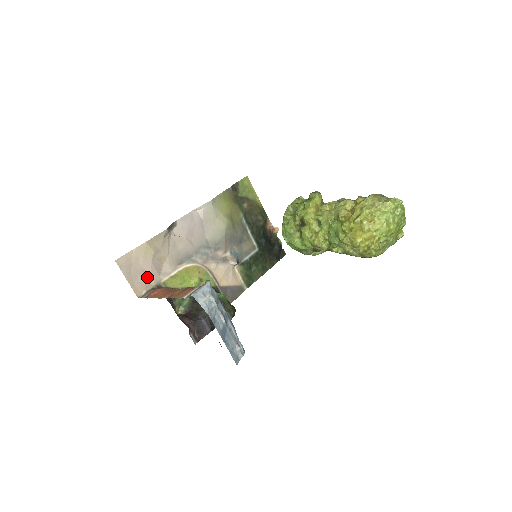
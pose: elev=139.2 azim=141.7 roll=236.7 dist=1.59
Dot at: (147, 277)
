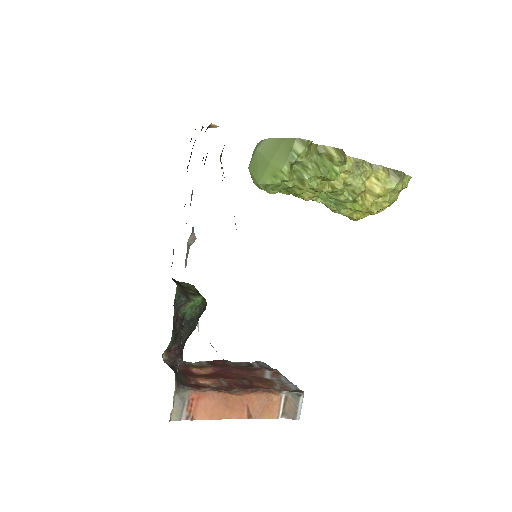
Dot at: occluded
